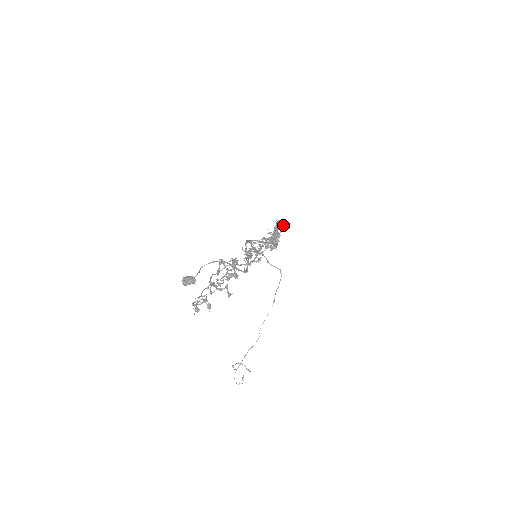
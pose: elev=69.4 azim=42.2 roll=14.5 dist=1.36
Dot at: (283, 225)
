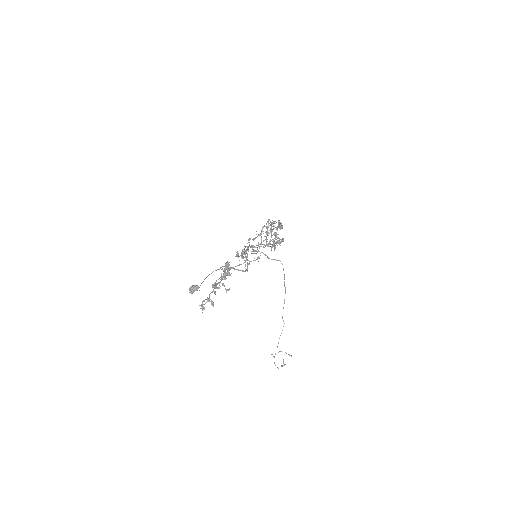
Dot at: (278, 224)
